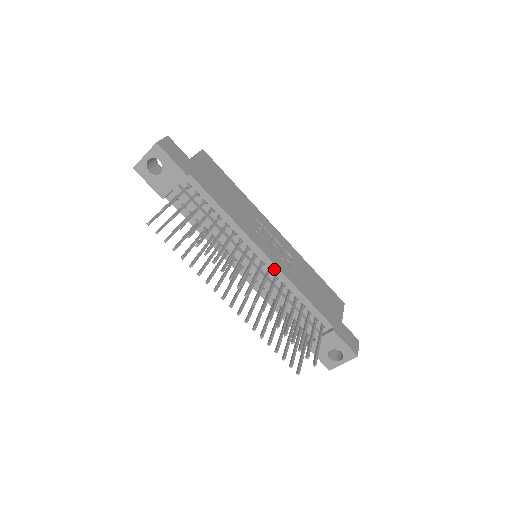
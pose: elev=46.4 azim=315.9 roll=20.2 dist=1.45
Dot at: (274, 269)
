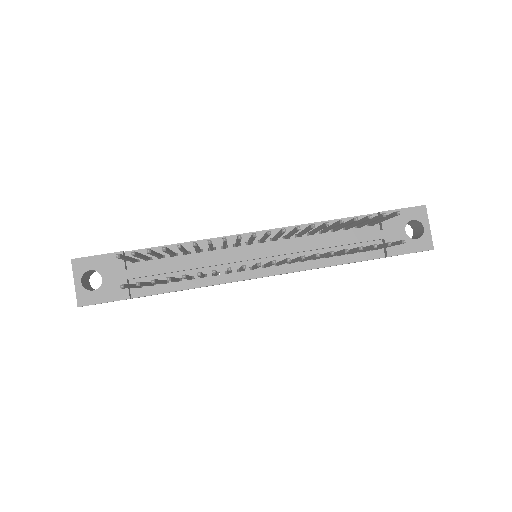
Dot at: occluded
